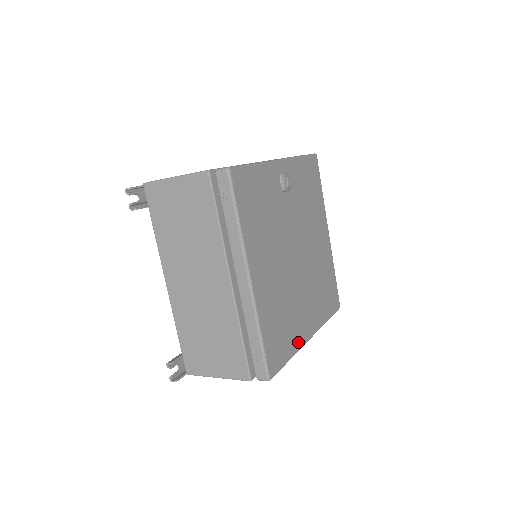
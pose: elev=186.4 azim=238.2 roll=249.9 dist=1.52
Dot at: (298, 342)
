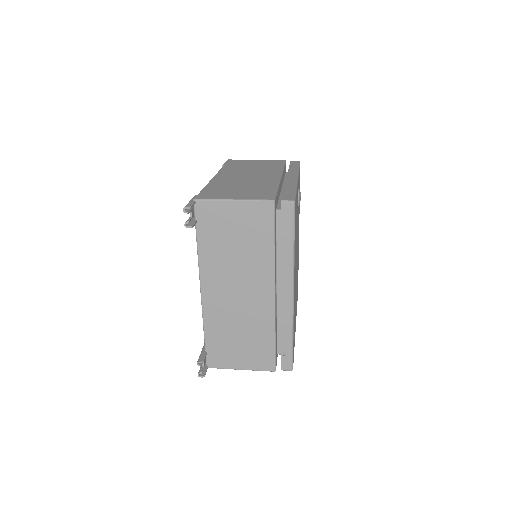
Dot at: occluded
